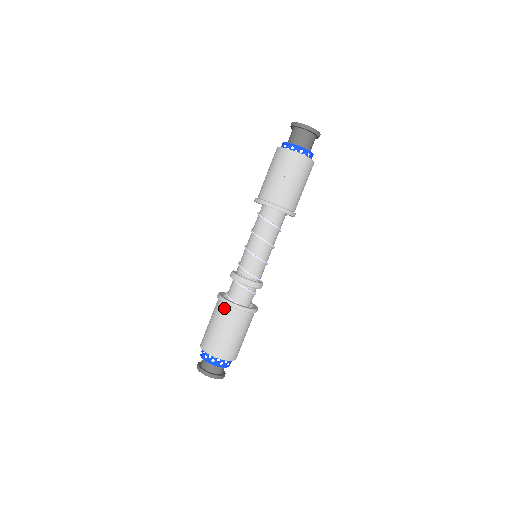
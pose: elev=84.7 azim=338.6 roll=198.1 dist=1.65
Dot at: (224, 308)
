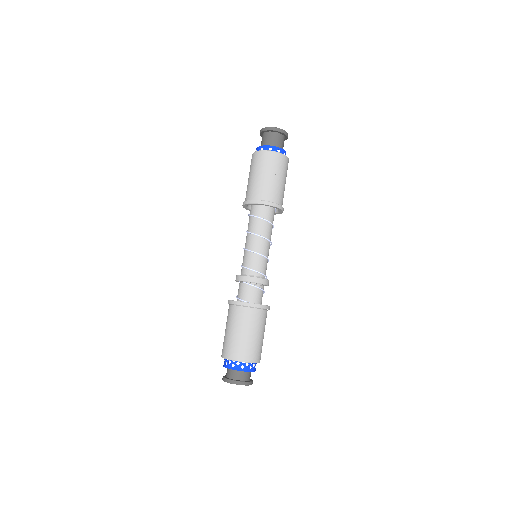
Dot at: (242, 311)
